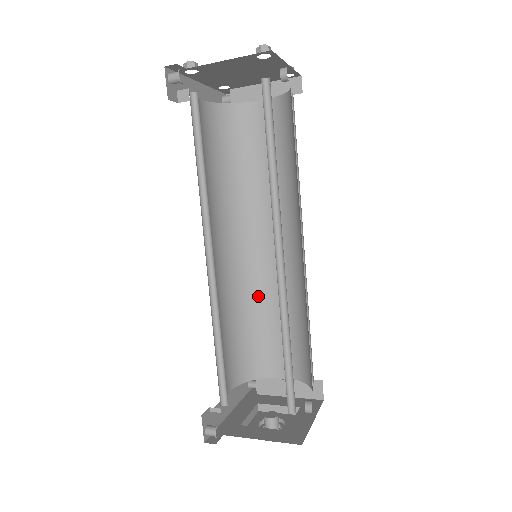
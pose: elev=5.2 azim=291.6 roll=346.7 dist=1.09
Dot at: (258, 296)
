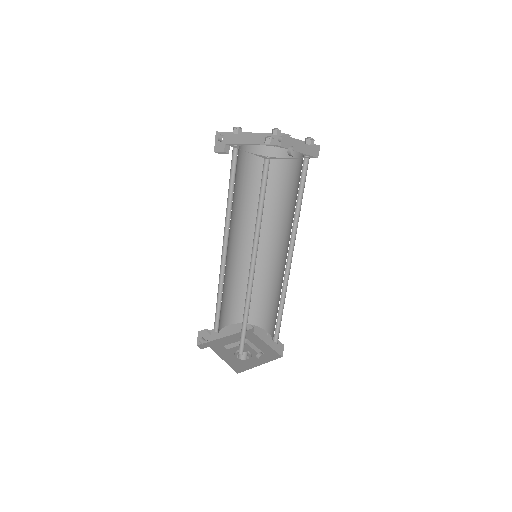
Dot at: (265, 276)
